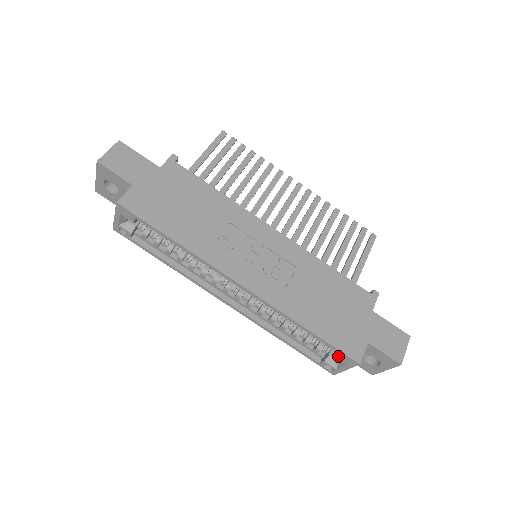
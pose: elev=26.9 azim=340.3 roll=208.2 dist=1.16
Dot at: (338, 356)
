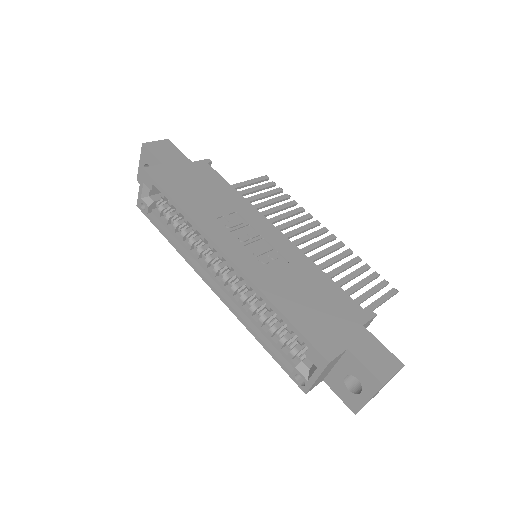
Dot at: (308, 353)
